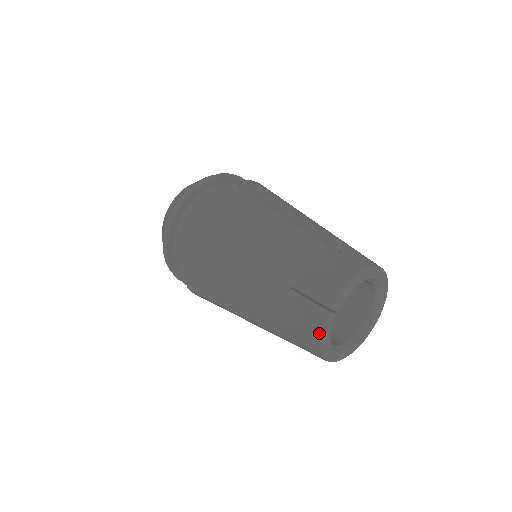
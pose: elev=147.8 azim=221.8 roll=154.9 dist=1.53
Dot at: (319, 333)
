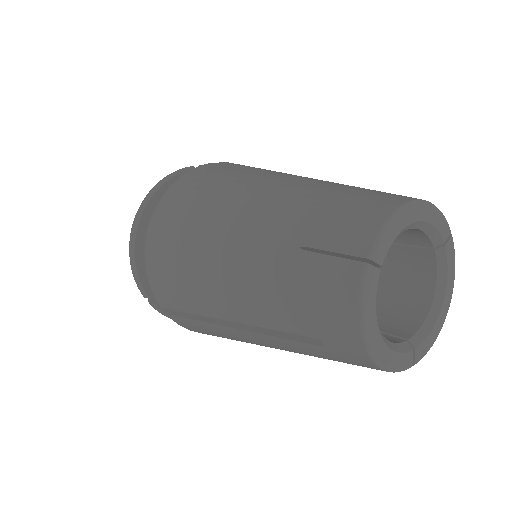
Dot at: (356, 306)
